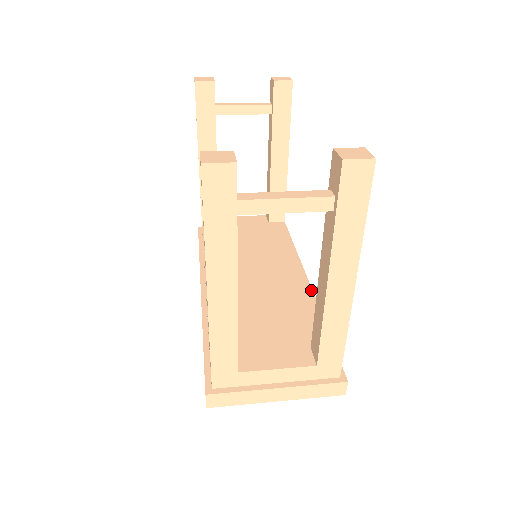
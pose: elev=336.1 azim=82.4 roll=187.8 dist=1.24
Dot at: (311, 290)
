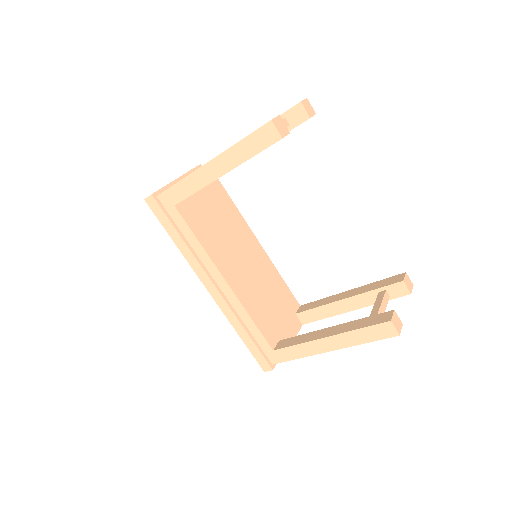
Dot at: (272, 263)
